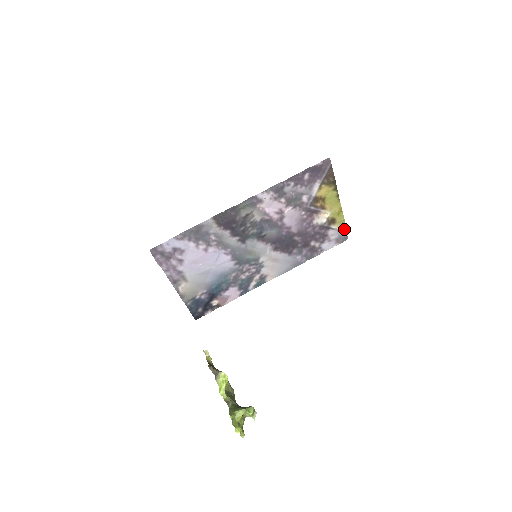
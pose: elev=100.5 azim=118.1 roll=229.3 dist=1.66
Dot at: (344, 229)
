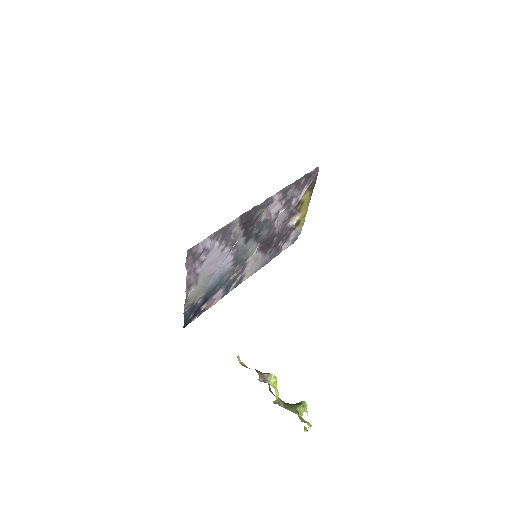
Dot at: (300, 231)
